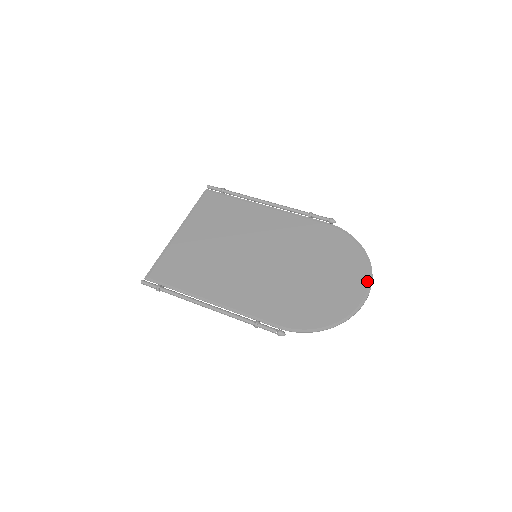
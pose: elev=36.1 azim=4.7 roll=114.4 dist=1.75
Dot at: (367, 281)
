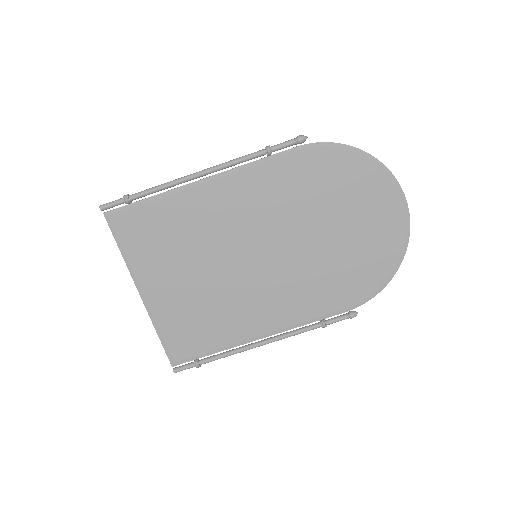
Dot at: (398, 195)
